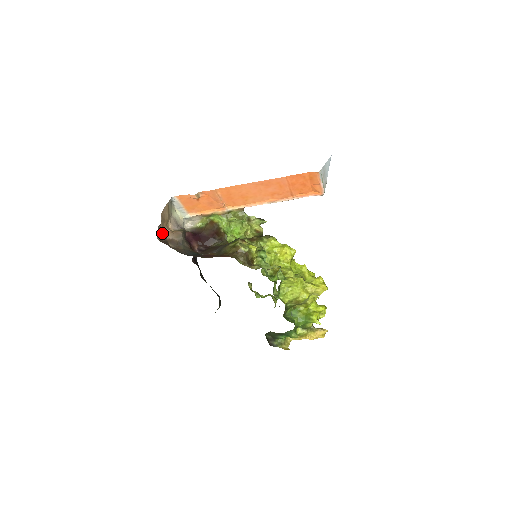
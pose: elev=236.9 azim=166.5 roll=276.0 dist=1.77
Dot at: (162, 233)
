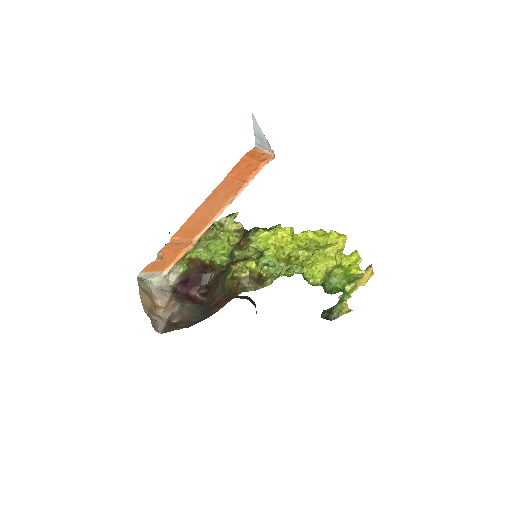
Dot at: (159, 322)
